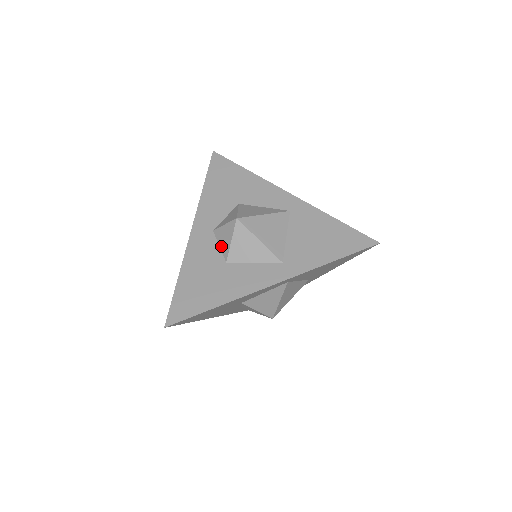
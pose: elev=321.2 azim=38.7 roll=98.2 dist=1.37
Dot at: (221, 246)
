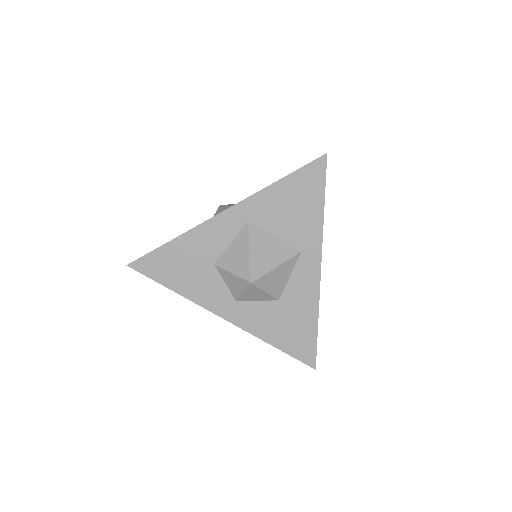
Dot at: occluded
